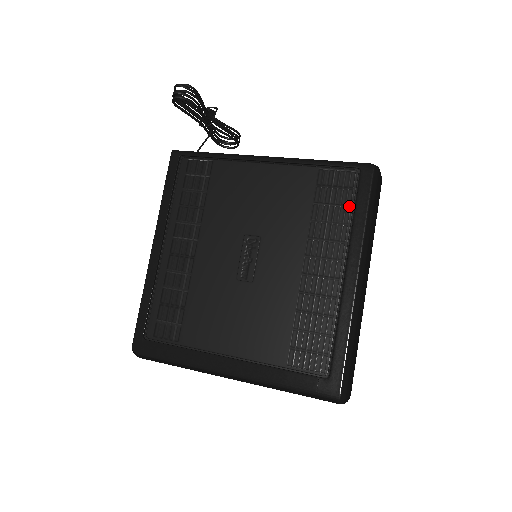
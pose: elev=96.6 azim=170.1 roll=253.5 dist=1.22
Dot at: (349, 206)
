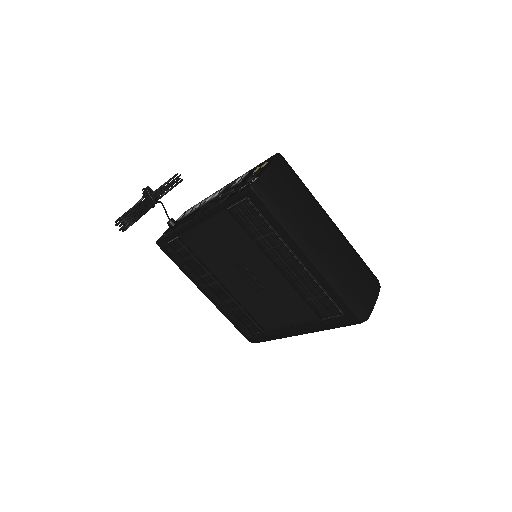
Dot at: (264, 222)
